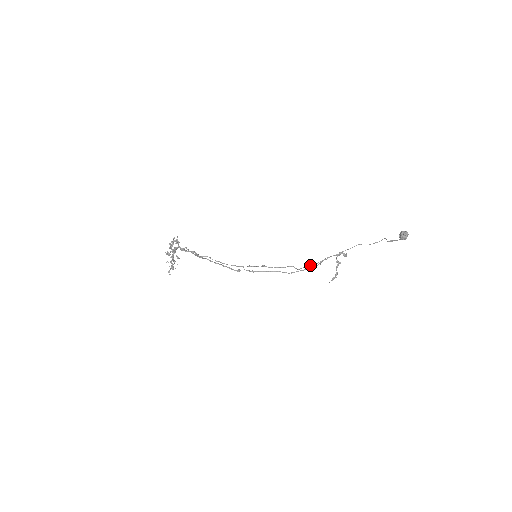
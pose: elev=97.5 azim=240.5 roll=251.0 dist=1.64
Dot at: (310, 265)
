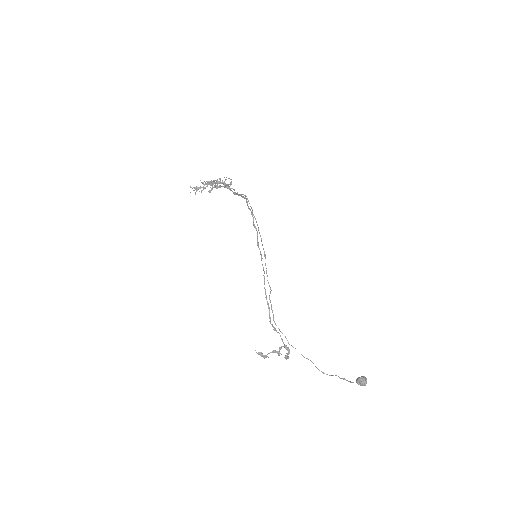
Dot at: occluded
